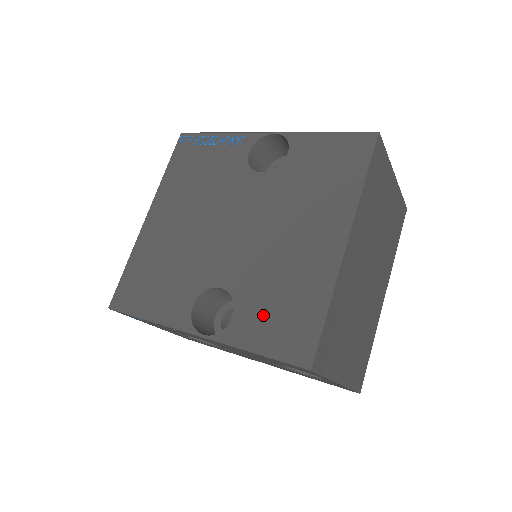
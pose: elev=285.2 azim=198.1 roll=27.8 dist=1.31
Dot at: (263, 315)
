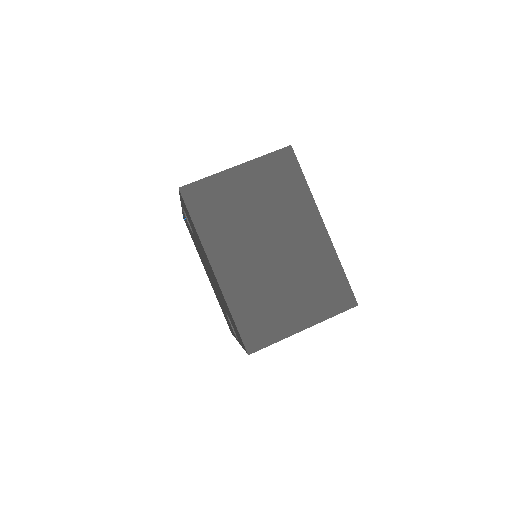
Dot at: occluded
